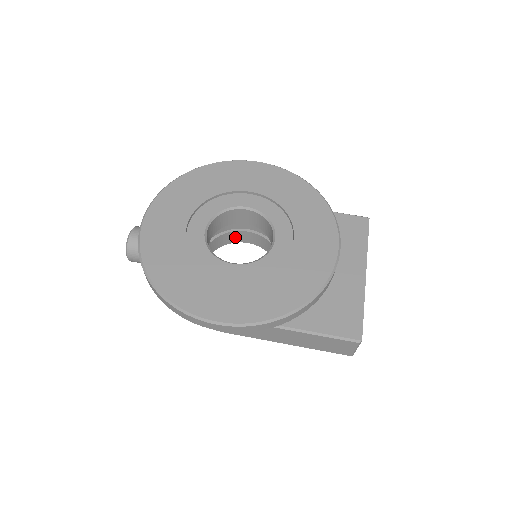
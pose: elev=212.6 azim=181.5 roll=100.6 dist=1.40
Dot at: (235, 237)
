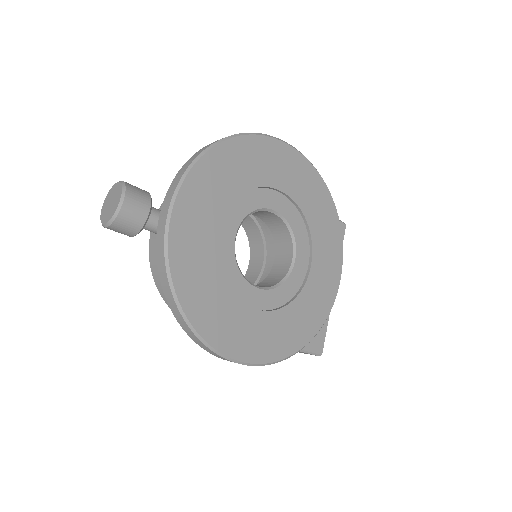
Dot at: occluded
